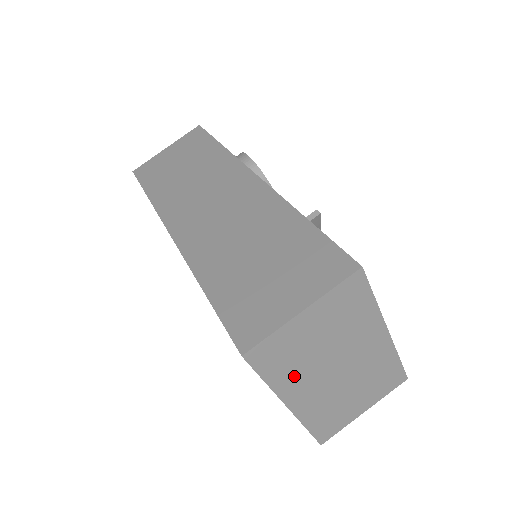
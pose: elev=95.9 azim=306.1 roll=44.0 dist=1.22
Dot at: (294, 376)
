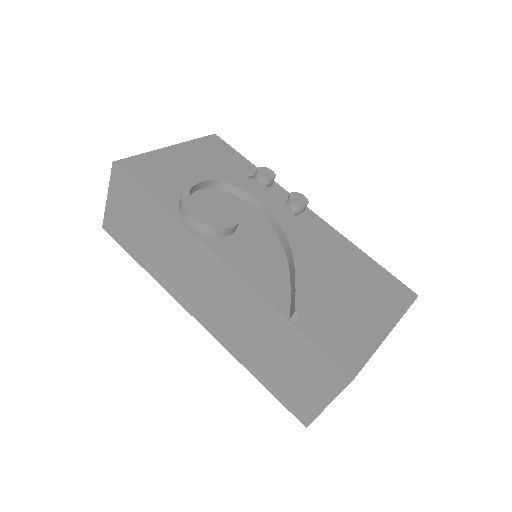
Dot at: occluded
